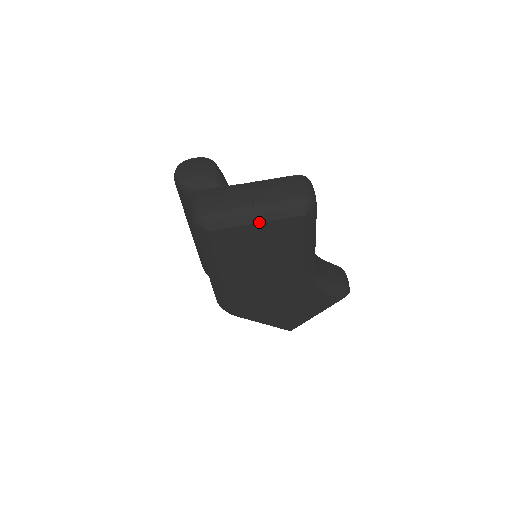
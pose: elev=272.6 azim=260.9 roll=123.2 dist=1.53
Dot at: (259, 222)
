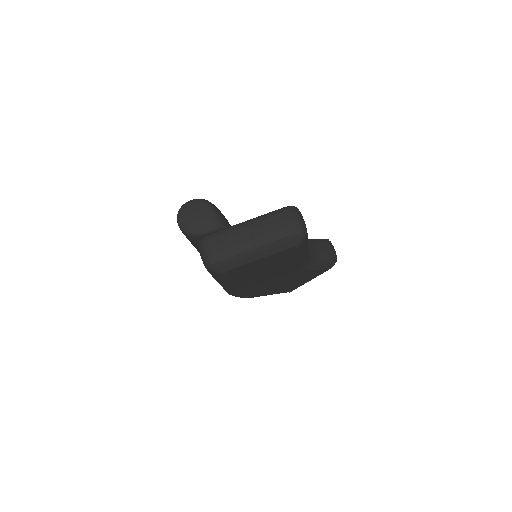
Dot at: (262, 258)
